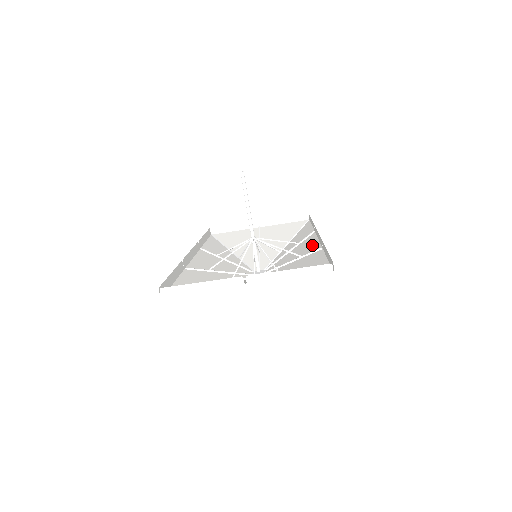
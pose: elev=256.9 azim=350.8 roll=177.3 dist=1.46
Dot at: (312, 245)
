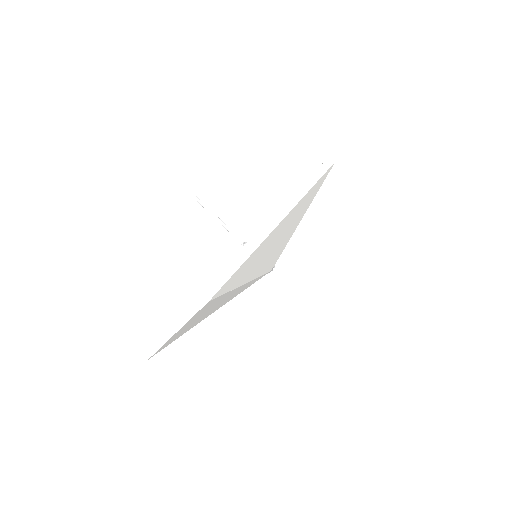
Dot at: (280, 227)
